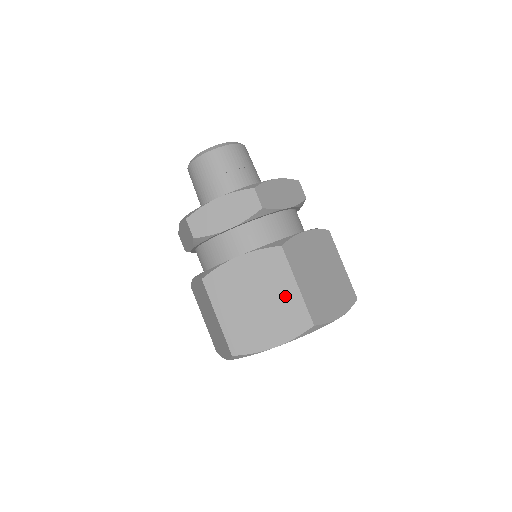
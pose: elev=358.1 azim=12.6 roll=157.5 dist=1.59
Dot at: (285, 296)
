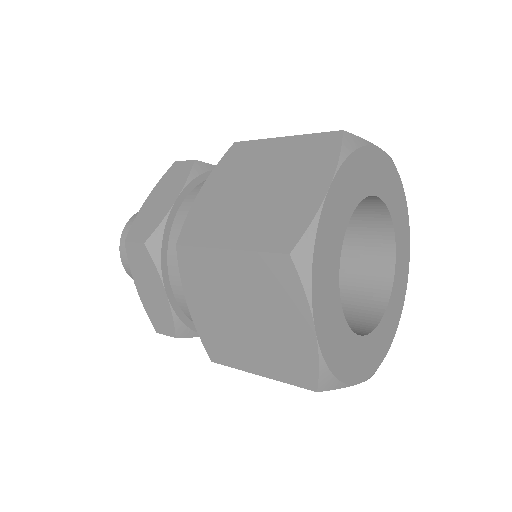
Dot at: (282, 154)
